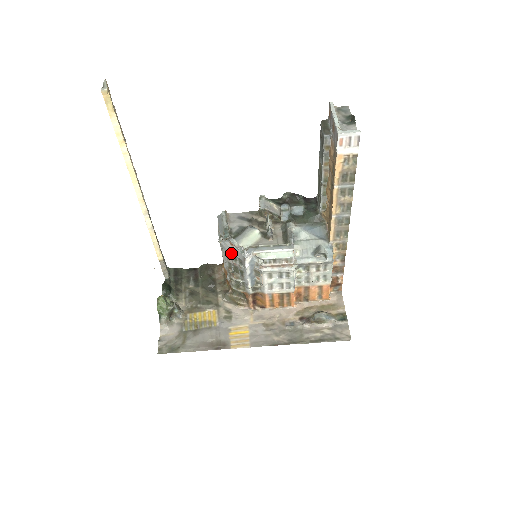
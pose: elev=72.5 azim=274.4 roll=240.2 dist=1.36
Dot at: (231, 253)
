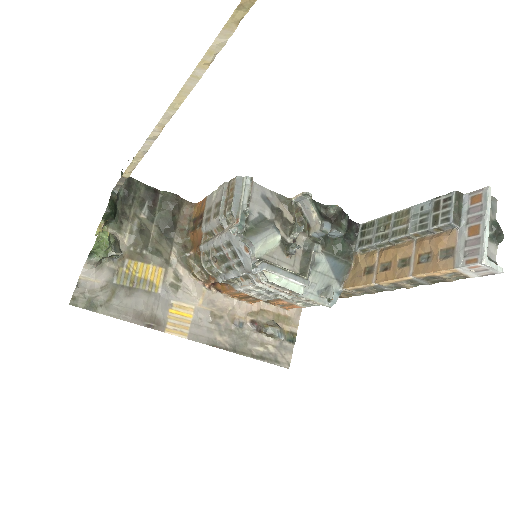
Dot at: (235, 250)
